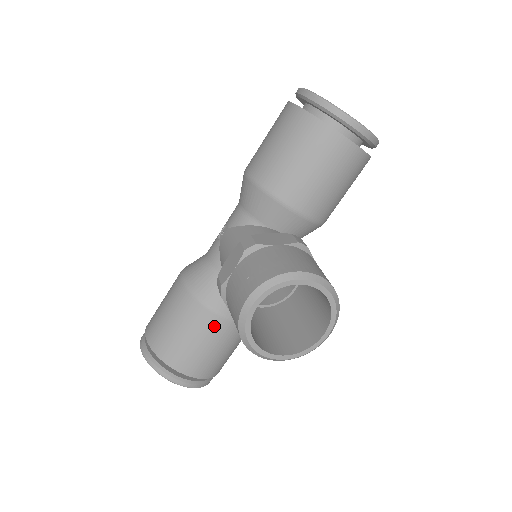
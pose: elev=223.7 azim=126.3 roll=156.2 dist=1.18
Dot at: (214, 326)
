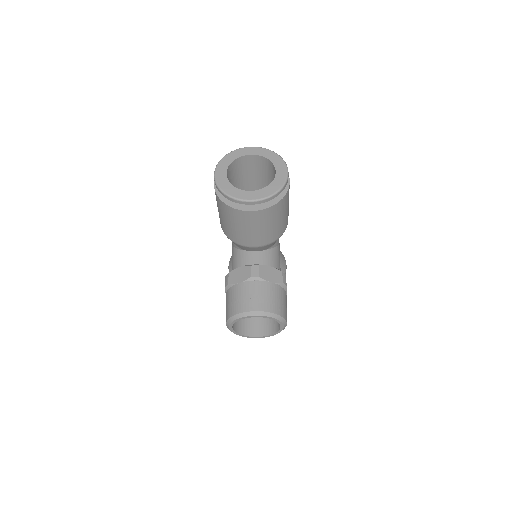
Dot at: occluded
